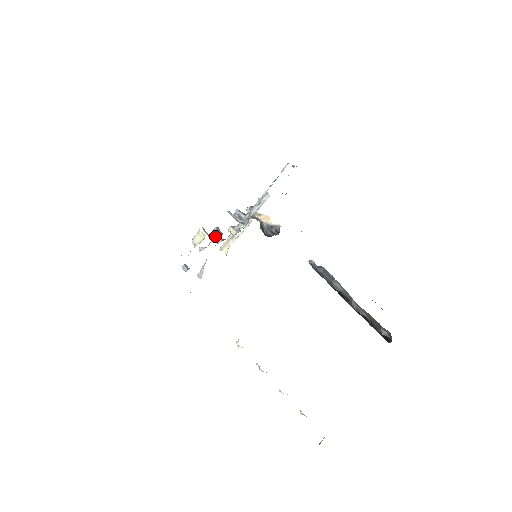
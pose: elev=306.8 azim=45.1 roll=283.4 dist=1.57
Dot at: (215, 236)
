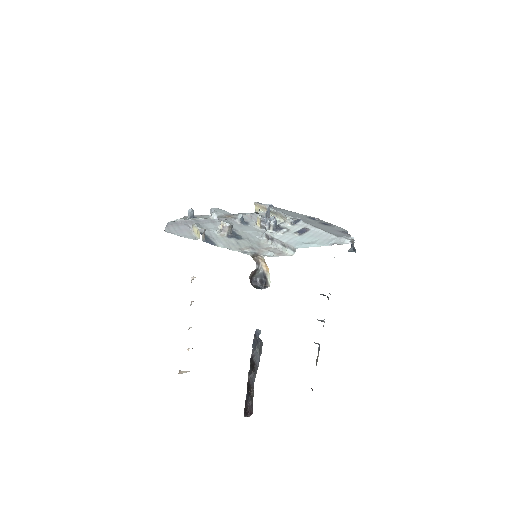
Dot at: (221, 231)
